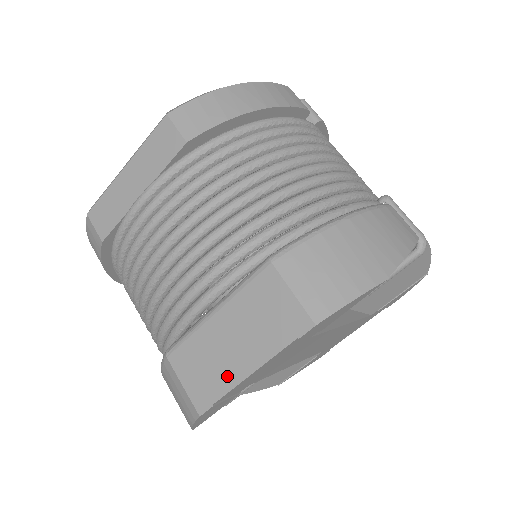
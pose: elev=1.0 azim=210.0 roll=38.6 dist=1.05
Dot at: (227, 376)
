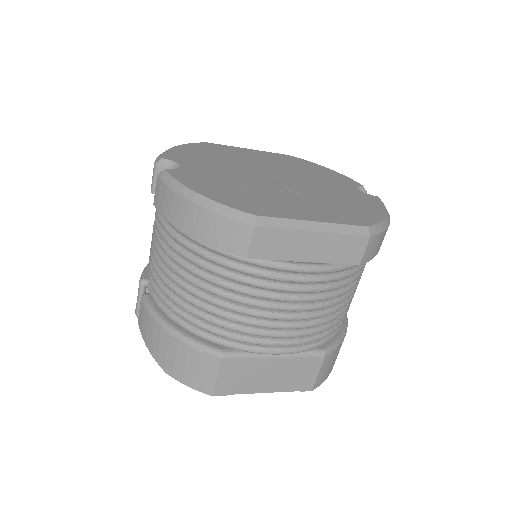
Dot at: (250, 387)
